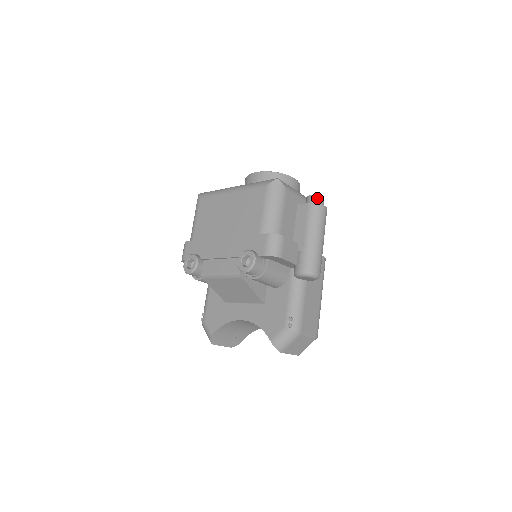
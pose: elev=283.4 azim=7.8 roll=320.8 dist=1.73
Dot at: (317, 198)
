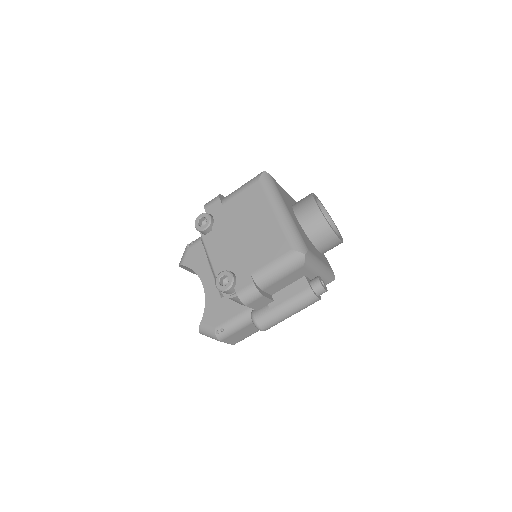
Dot at: (321, 289)
